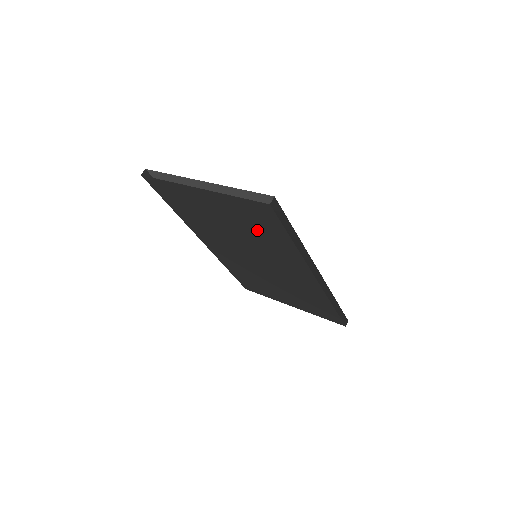
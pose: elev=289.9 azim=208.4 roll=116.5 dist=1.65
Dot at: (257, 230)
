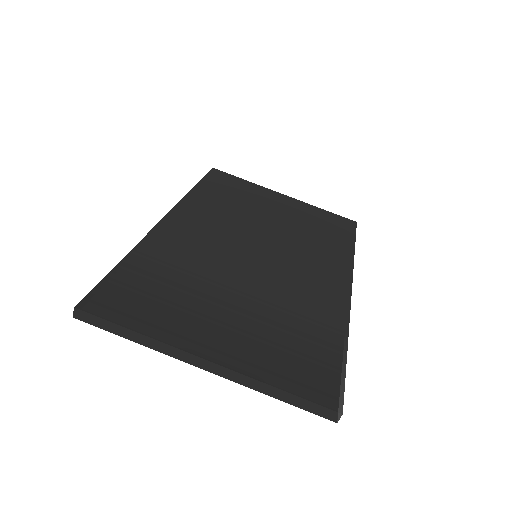
Dot at: occluded
